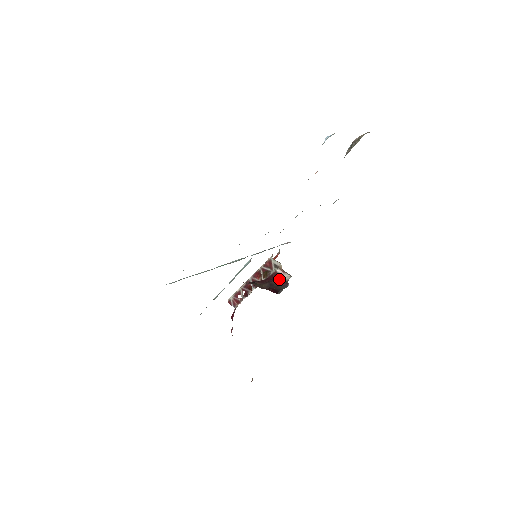
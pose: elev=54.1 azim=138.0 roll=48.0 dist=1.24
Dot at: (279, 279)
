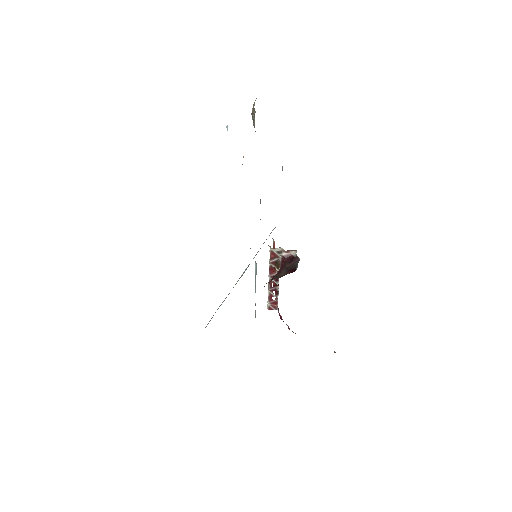
Dot at: (289, 260)
